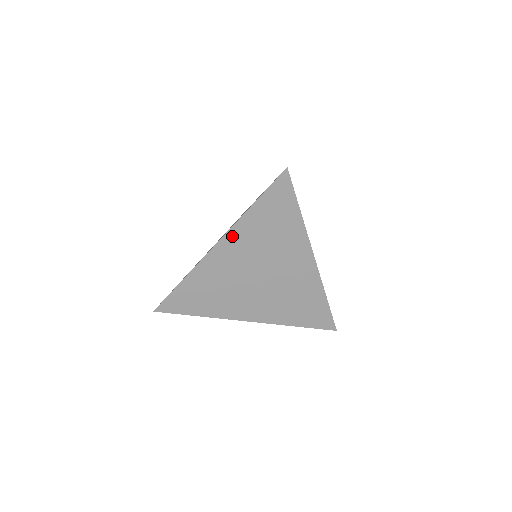
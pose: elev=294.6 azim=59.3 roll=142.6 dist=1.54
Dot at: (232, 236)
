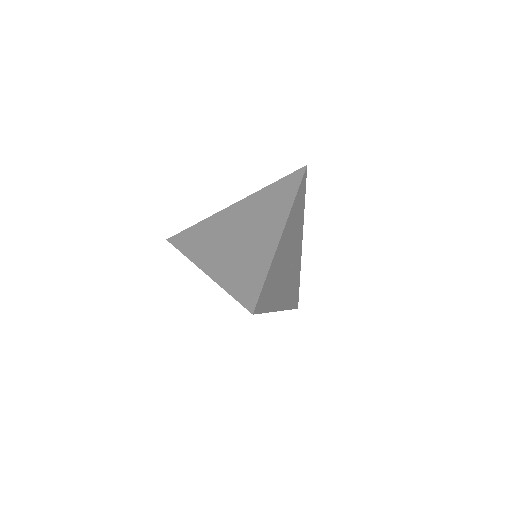
Dot at: (247, 201)
